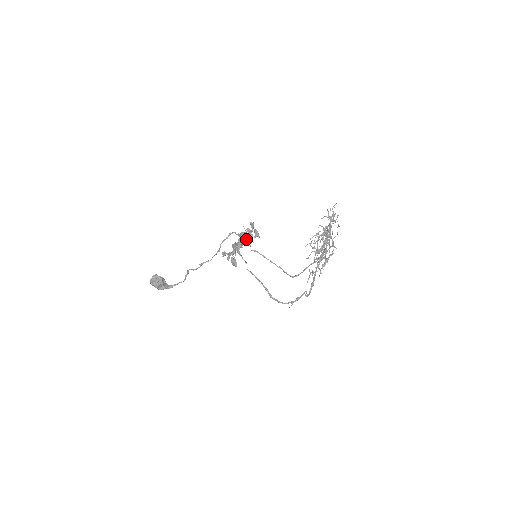
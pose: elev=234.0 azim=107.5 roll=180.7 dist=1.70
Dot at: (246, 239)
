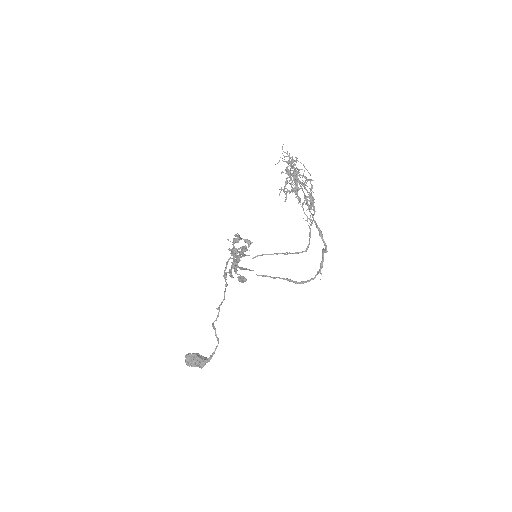
Dot at: (241, 252)
